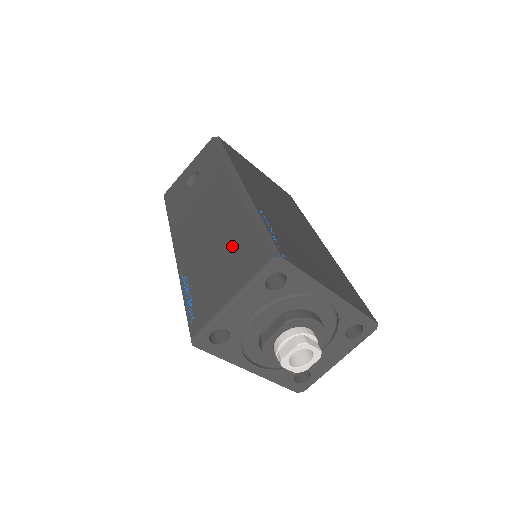
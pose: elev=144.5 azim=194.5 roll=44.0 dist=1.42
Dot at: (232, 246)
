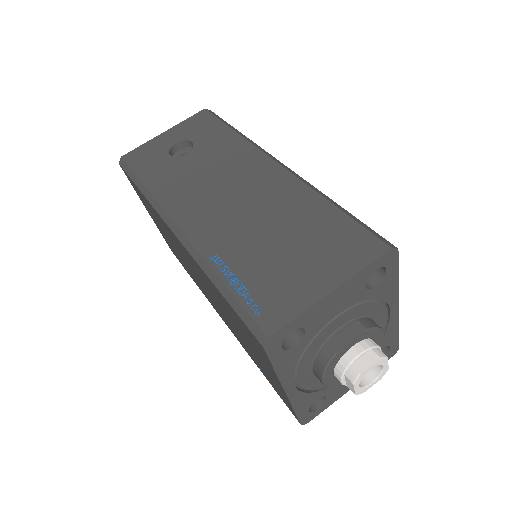
Dot at: (305, 229)
